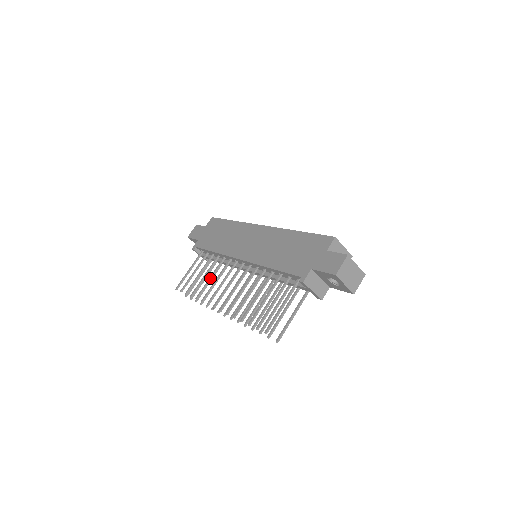
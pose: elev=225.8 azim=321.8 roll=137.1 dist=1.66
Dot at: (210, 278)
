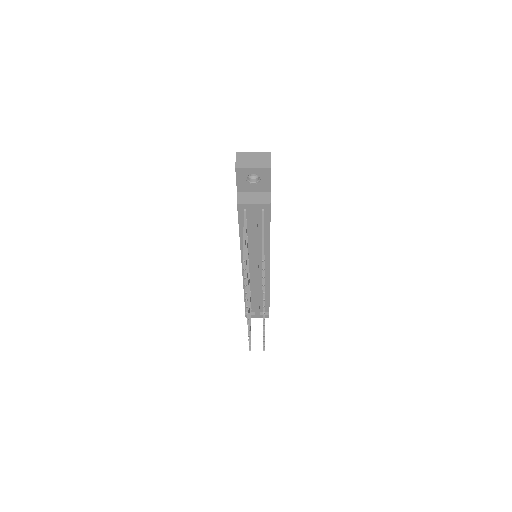
Dot at: occluded
